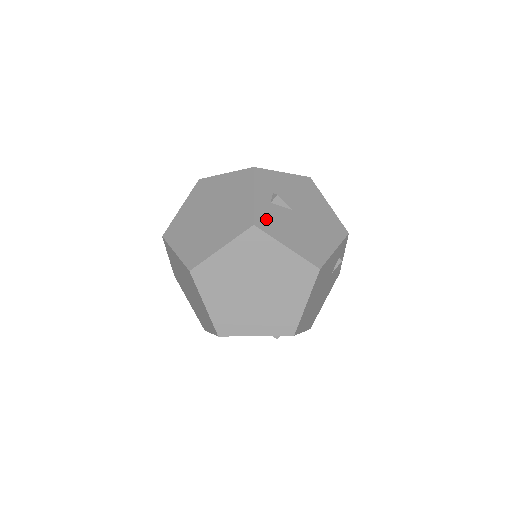
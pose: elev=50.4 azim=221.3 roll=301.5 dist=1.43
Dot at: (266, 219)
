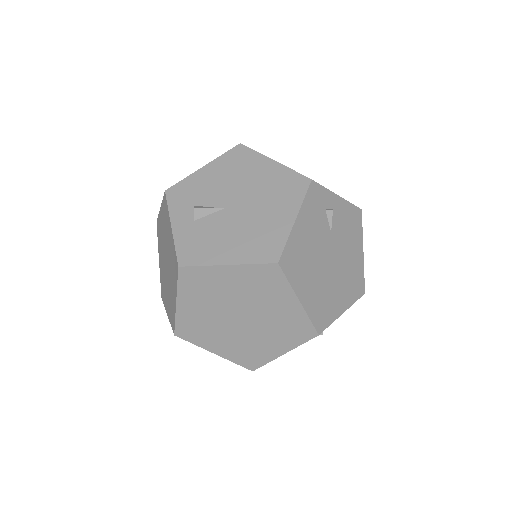
Dot at: (192, 247)
